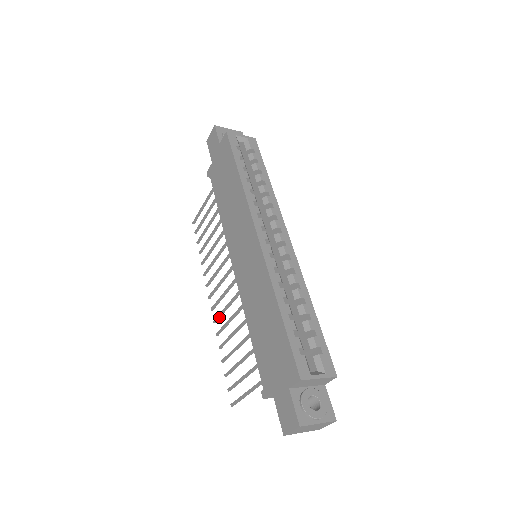
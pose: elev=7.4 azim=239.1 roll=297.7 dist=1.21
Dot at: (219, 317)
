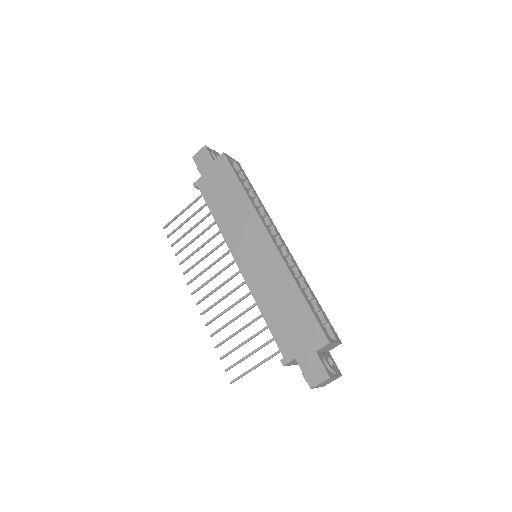
Dot at: (209, 309)
